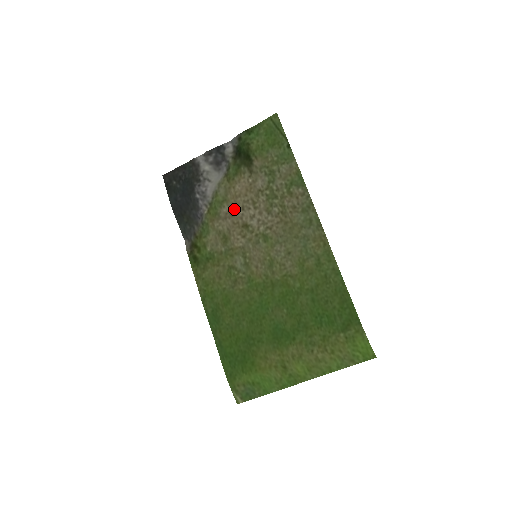
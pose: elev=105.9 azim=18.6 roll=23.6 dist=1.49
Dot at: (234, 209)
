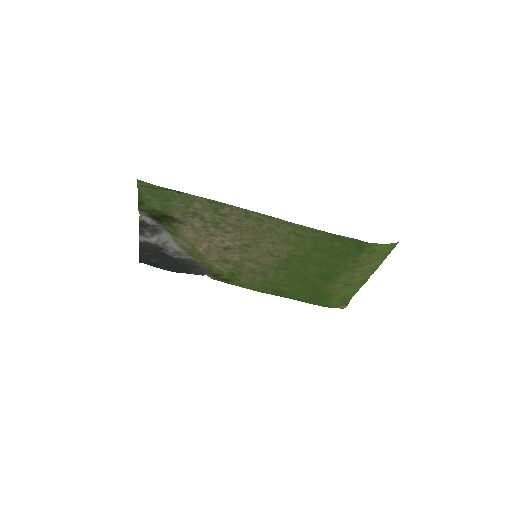
Dot at: (206, 246)
